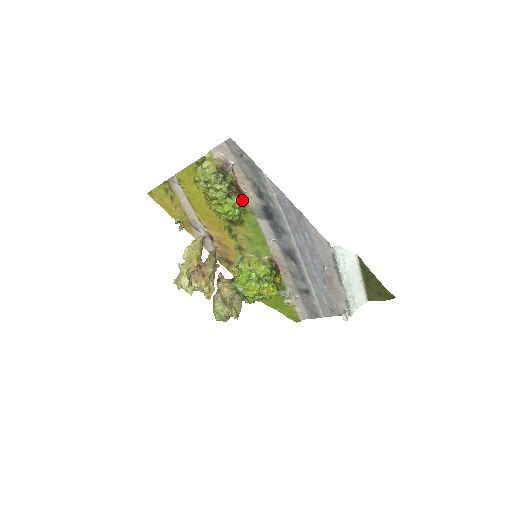
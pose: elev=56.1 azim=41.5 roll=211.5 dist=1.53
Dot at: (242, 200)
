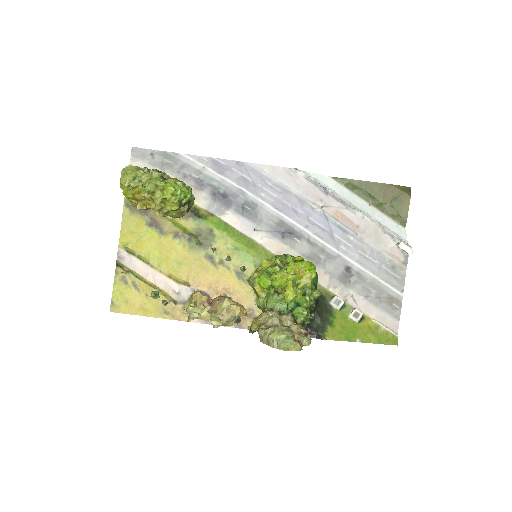
Dot at: occluded
